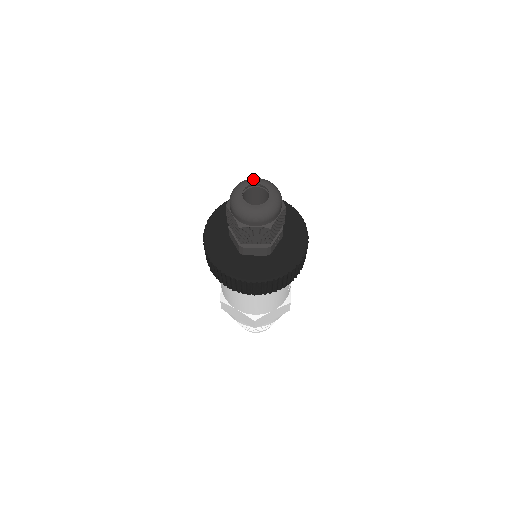
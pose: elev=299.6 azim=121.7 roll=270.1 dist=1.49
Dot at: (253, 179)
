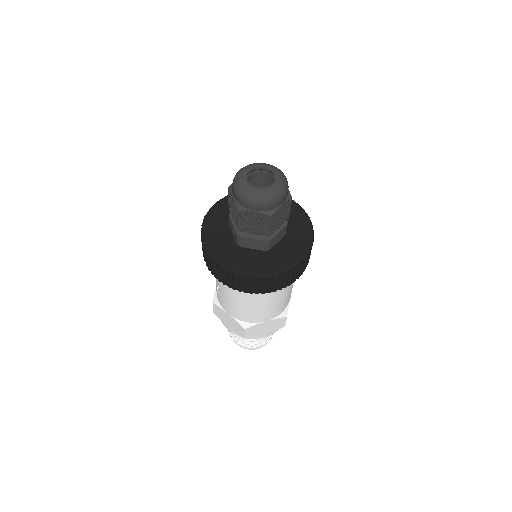
Dot at: (243, 170)
